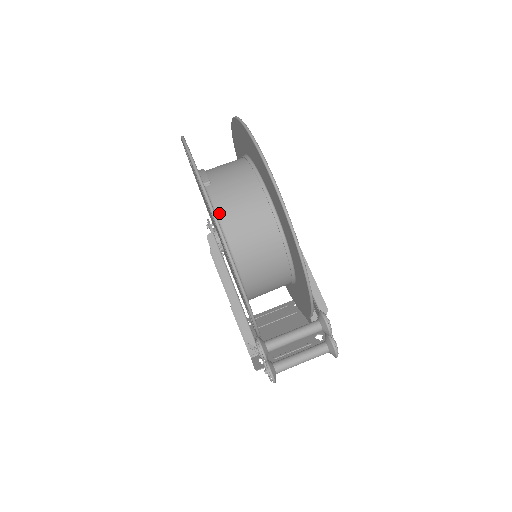
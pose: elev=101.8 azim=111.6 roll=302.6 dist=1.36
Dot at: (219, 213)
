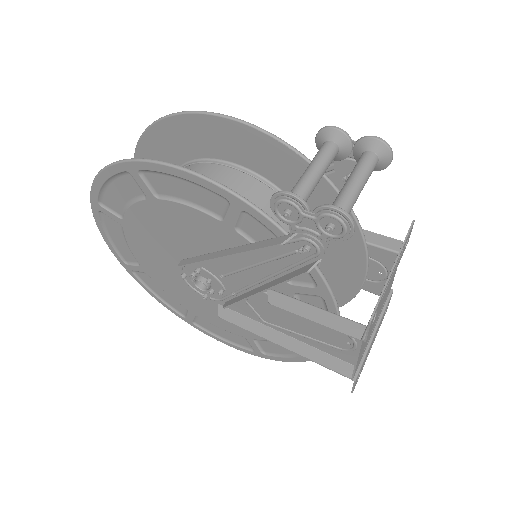
Dot at: occluded
